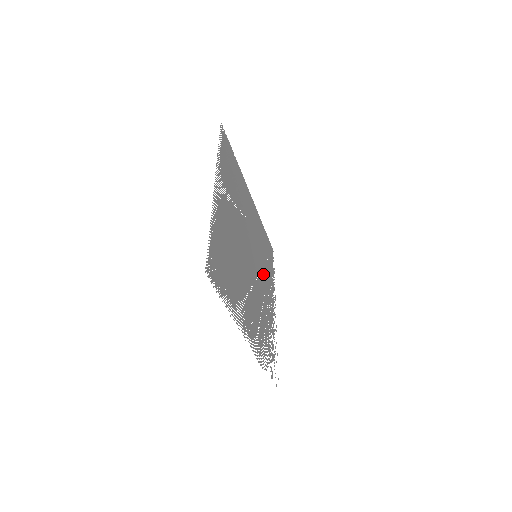
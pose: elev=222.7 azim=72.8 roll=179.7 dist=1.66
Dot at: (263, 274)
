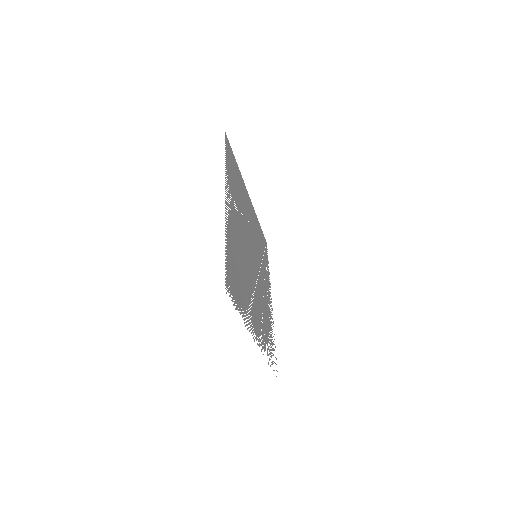
Dot at: (261, 271)
